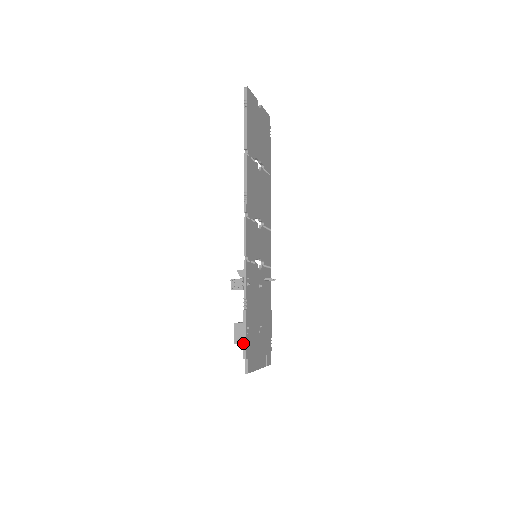
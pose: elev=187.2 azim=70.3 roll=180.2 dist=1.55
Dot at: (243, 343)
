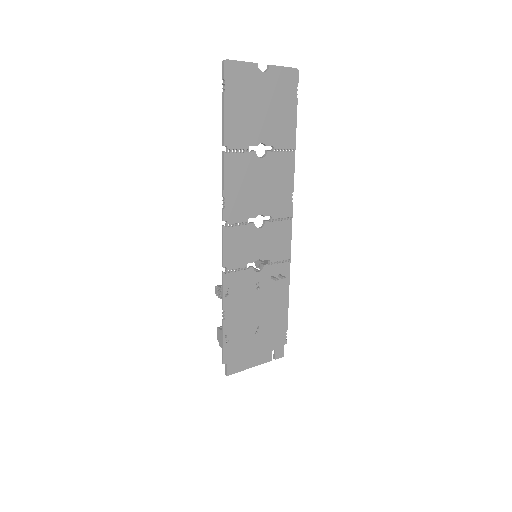
Dot at: occluded
